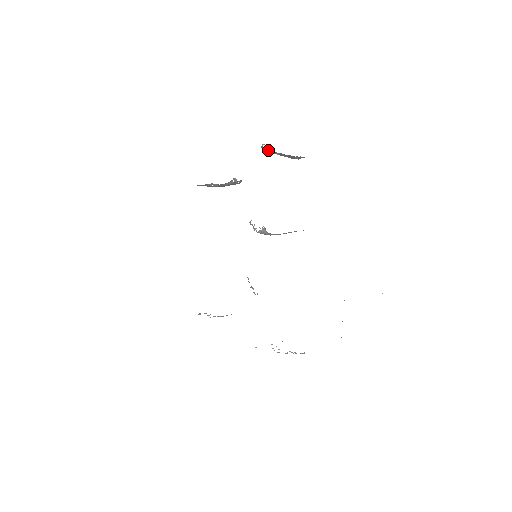
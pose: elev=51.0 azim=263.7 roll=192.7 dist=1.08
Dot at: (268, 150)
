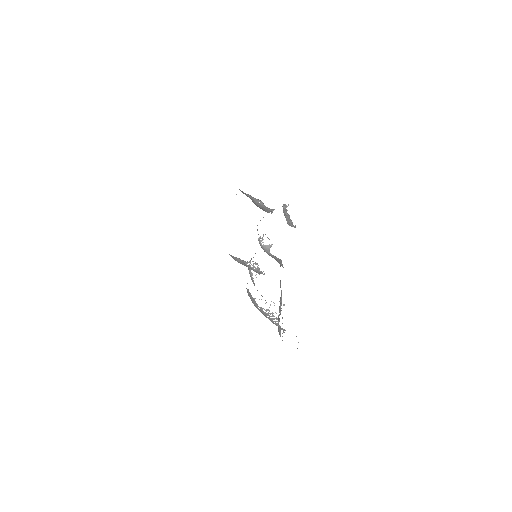
Dot at: occluded
